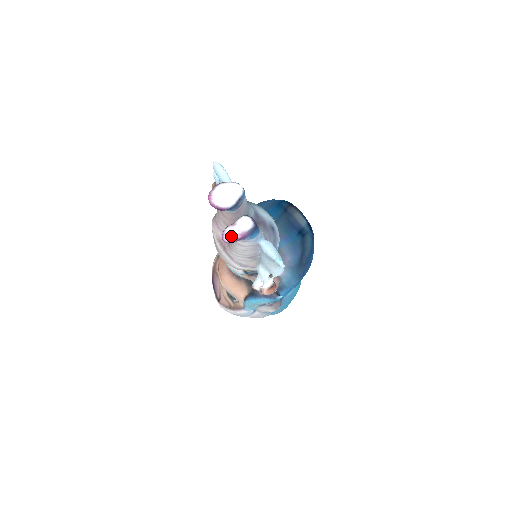
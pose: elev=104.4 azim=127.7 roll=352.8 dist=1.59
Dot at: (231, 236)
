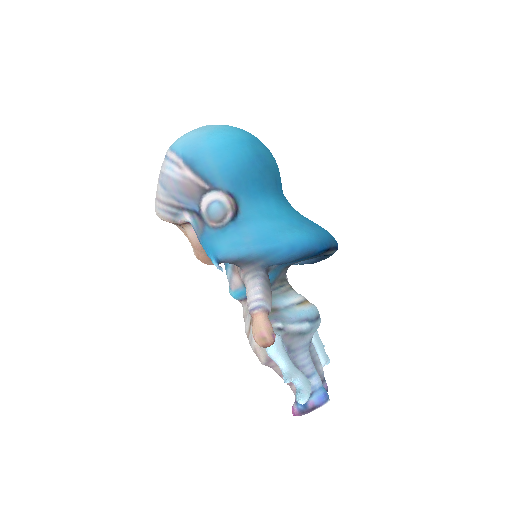
Dot at: occluded
